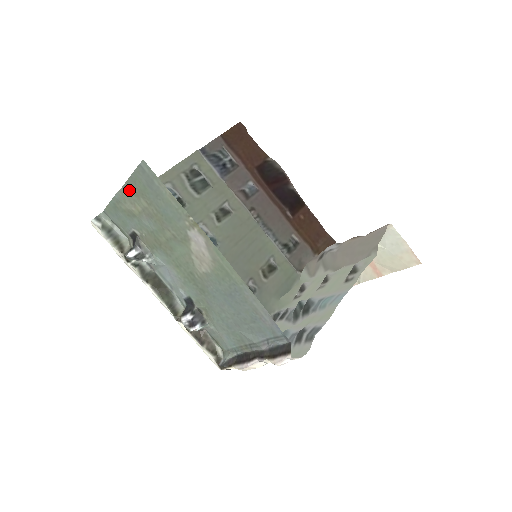
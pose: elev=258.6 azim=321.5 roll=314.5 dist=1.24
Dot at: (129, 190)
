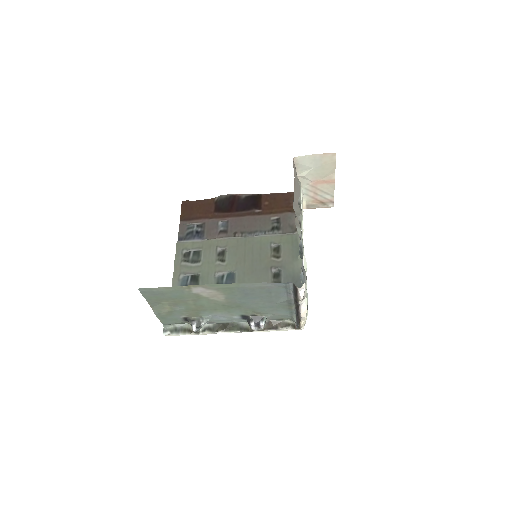
Dot at: (154, 305)
